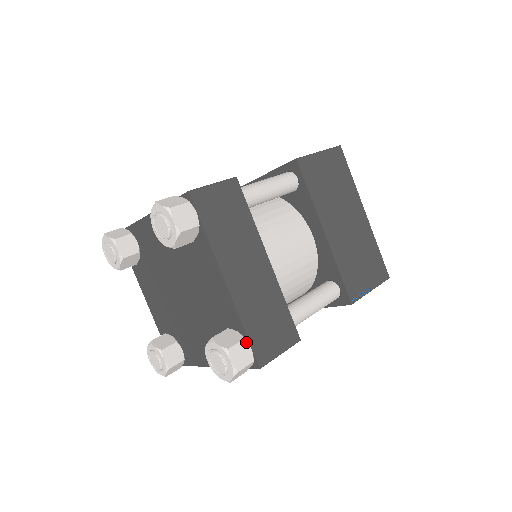
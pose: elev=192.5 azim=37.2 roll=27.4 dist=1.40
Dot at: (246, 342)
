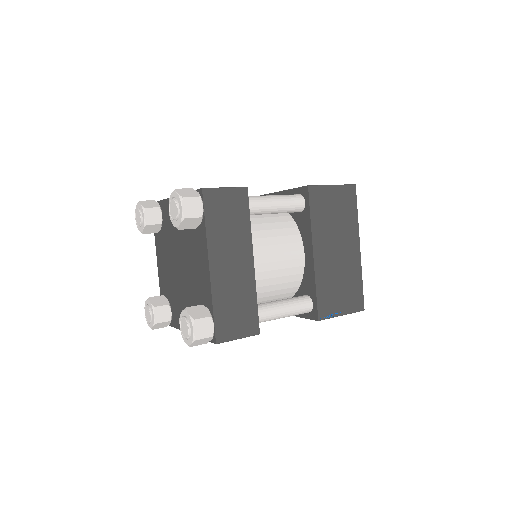
Dot at: (211, 319)
